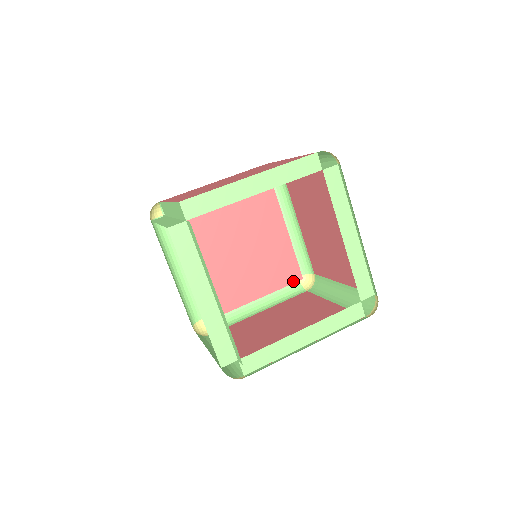
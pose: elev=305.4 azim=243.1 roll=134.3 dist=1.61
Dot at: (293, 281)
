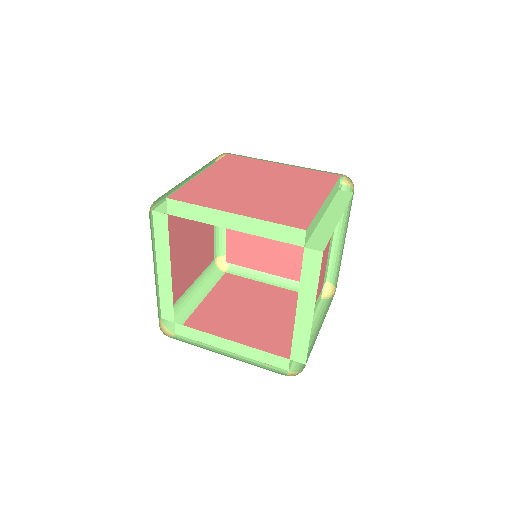
Dot at: occluded
